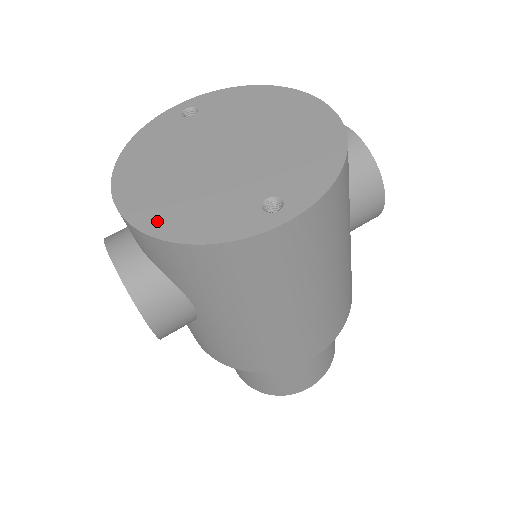
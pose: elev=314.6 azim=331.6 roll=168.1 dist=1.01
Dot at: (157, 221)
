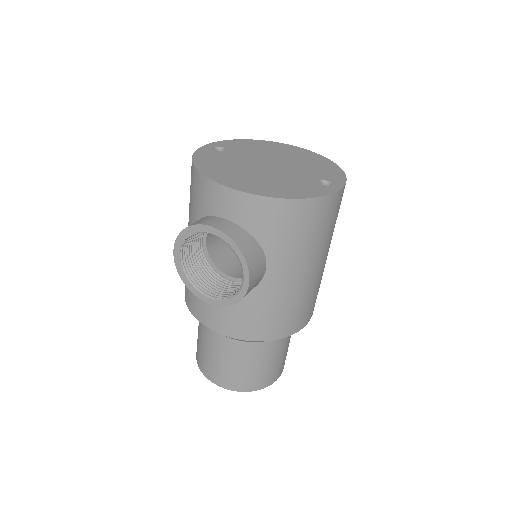
Dot at: (268, 191)
